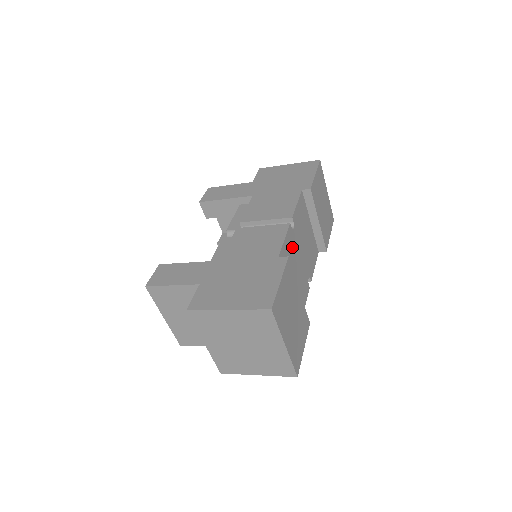
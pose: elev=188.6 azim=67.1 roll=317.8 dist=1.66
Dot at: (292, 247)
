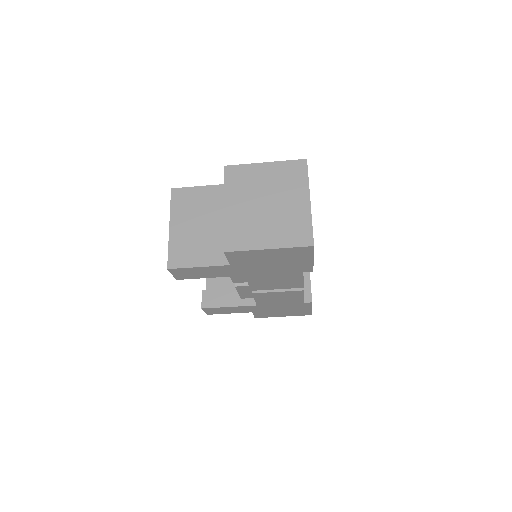
Dot at: occluded
